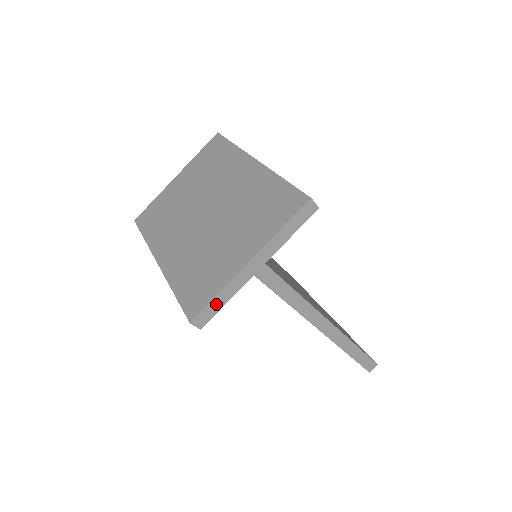
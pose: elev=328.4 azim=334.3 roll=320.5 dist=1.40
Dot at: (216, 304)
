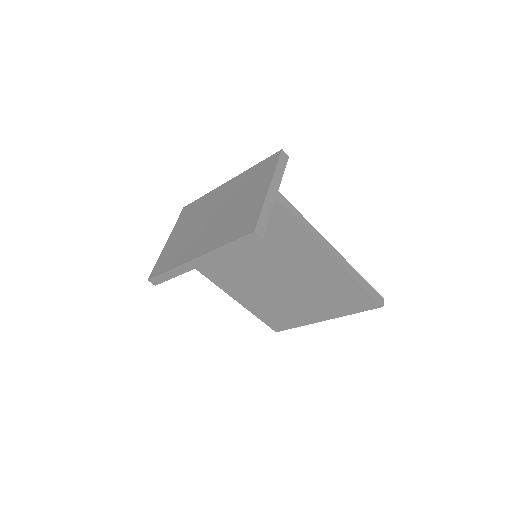
Dot at: (264, 218)
